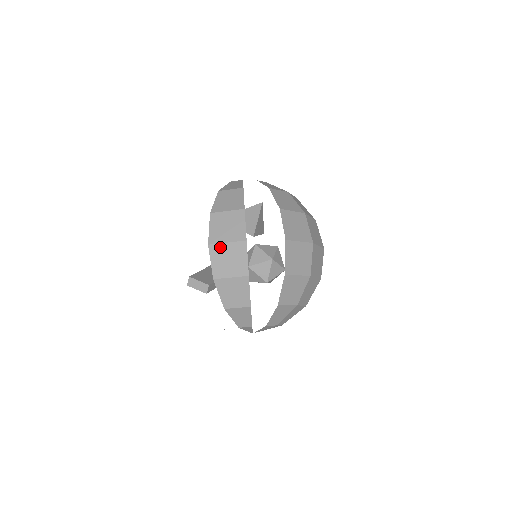
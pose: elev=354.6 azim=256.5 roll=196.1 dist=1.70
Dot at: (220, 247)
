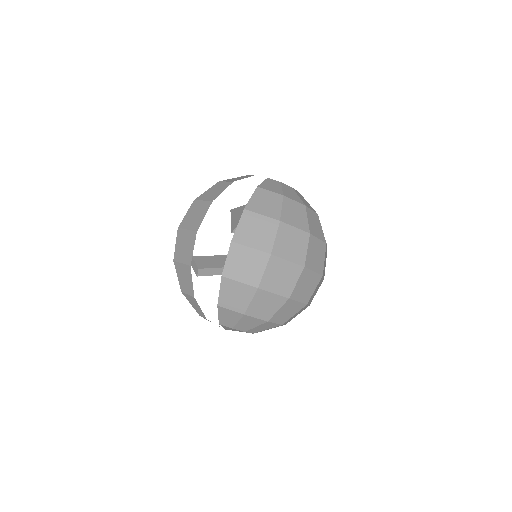
Dot at: (183, 232)
